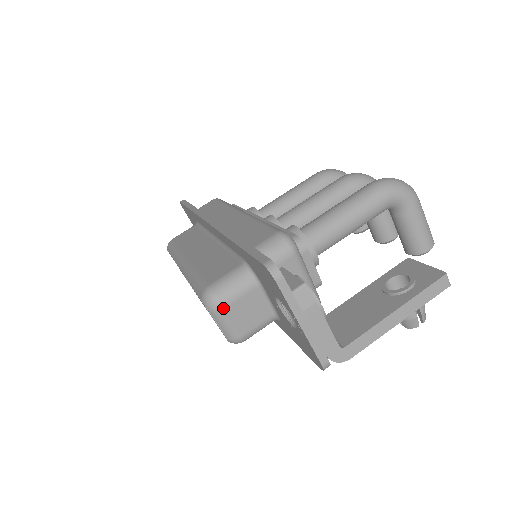
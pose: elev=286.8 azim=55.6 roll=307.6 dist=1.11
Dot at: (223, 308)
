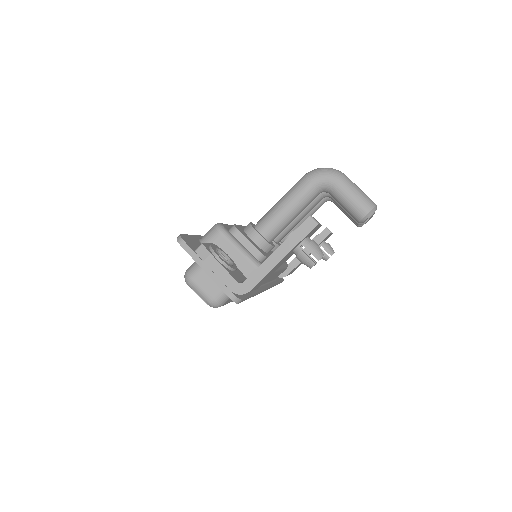
Dot at: (192, 280)
